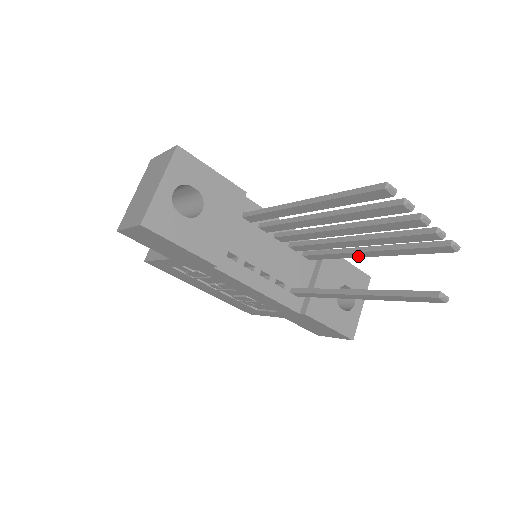
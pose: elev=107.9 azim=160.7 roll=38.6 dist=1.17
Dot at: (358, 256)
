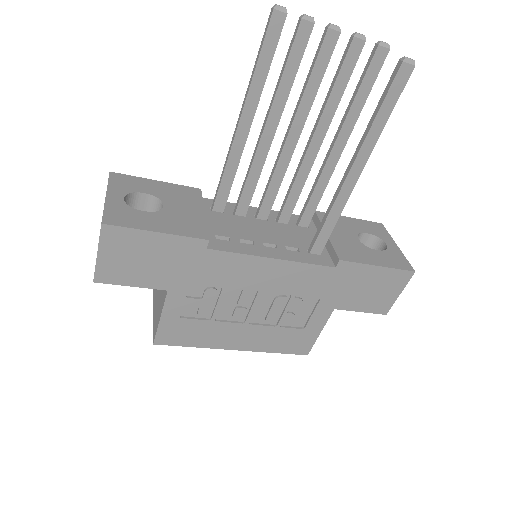
Dot at: (335, 163)
